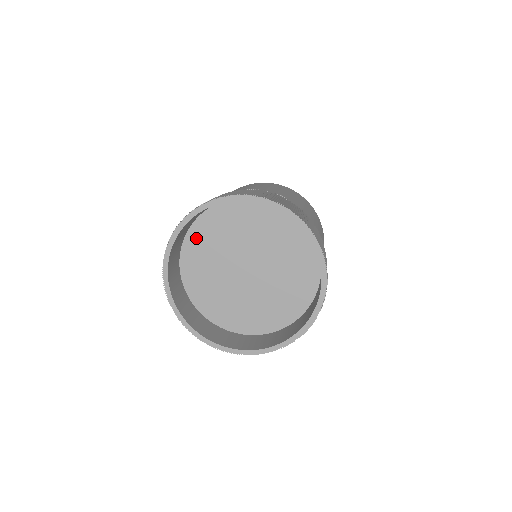
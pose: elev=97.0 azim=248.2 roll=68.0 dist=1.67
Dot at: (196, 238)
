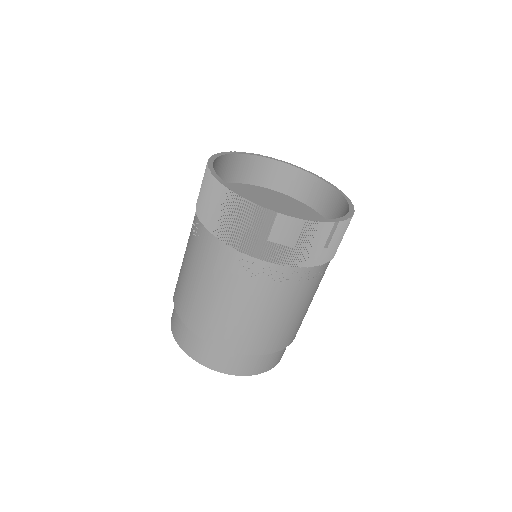
Dot at: (260, 190)
